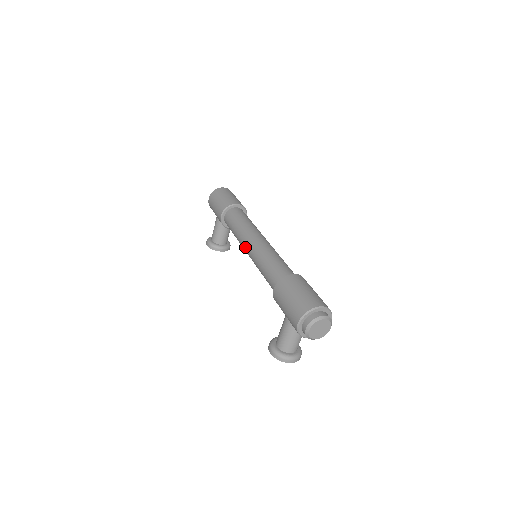
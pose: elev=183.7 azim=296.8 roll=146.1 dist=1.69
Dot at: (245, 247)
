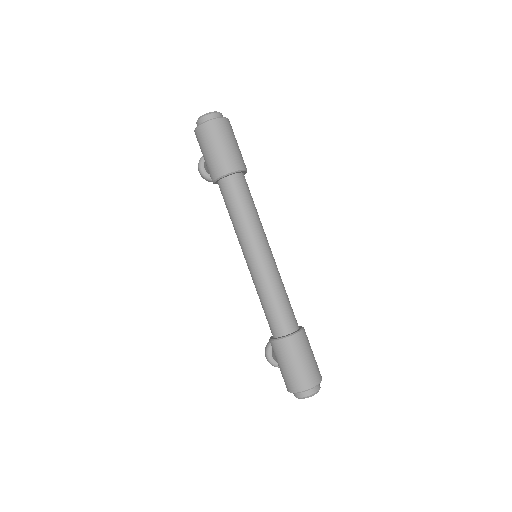
Dot at: (243, 254)
